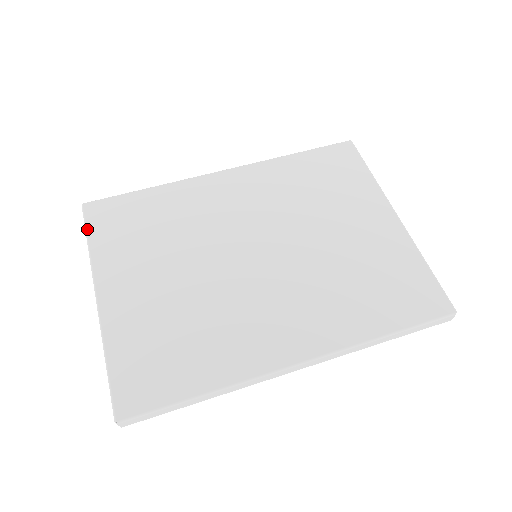
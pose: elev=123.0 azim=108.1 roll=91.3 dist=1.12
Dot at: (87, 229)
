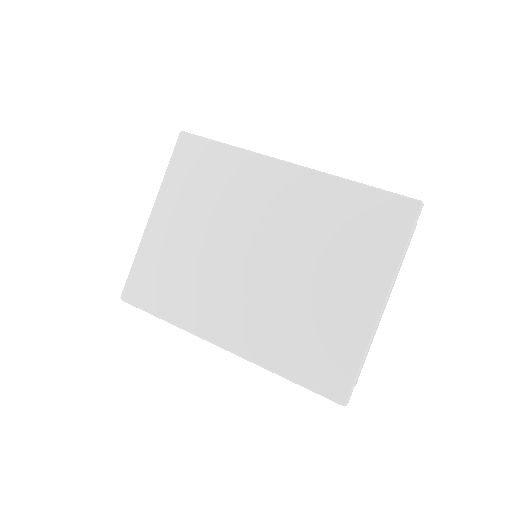
Dot at: (172, 157)
